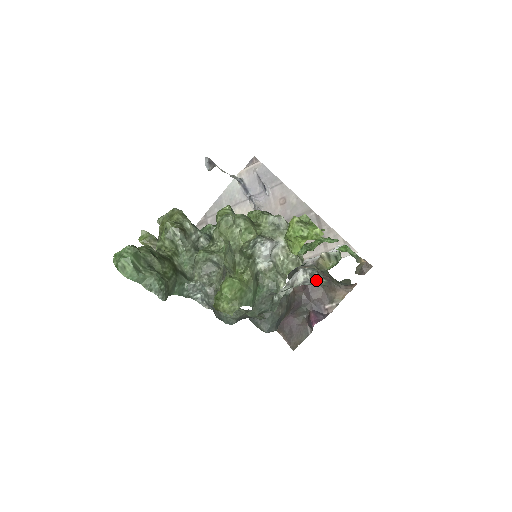
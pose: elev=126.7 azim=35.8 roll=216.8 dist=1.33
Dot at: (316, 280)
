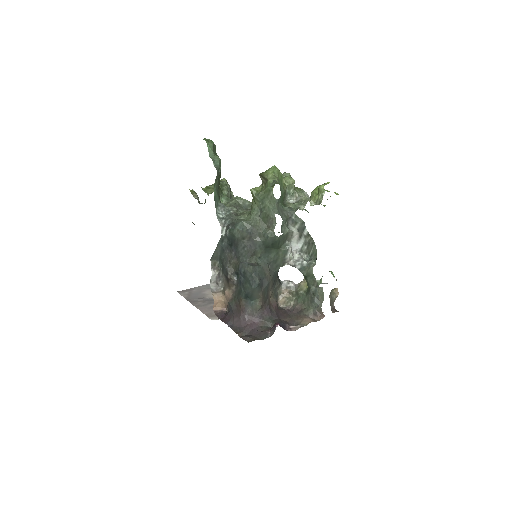
Dot at: (307, 262)
